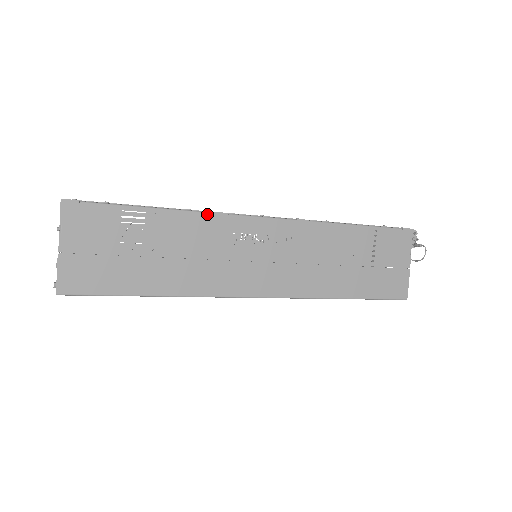
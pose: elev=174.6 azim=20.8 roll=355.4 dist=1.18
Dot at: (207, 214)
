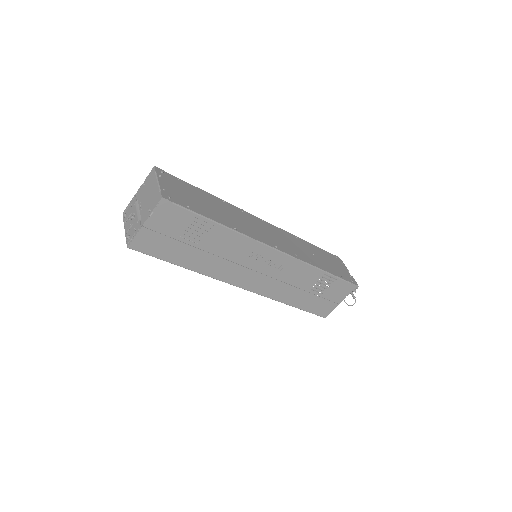
Dot at: (245, 237)
